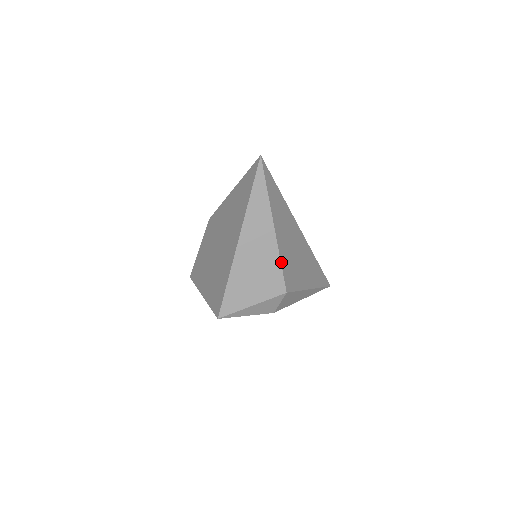
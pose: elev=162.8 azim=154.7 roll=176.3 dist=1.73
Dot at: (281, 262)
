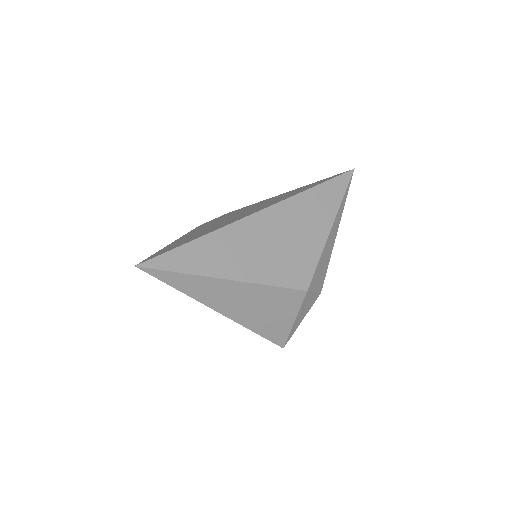
Dot at: (271, 285)
